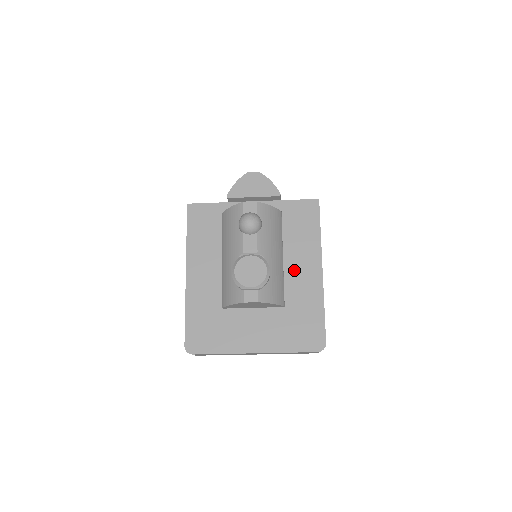
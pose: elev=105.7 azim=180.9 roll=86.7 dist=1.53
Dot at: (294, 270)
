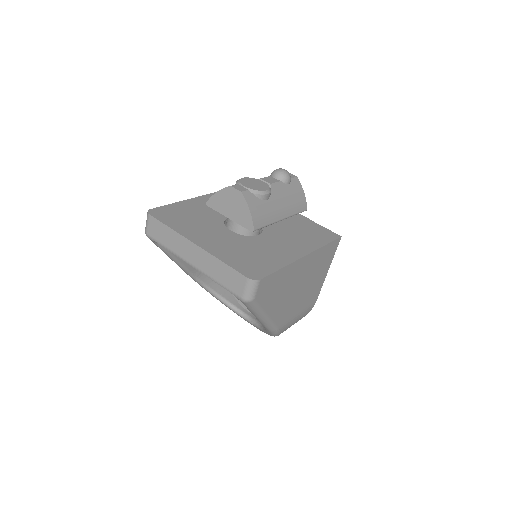
Dot at: (282, 242)
